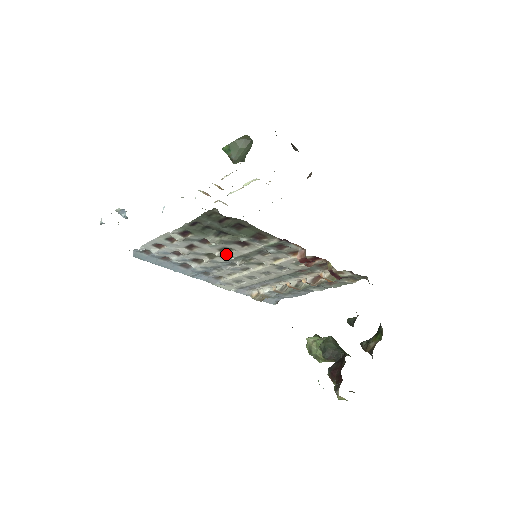
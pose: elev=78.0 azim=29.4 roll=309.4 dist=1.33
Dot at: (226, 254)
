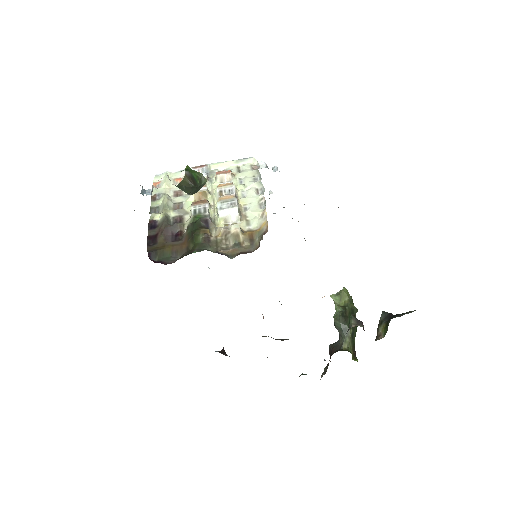
Dot at: occluded
